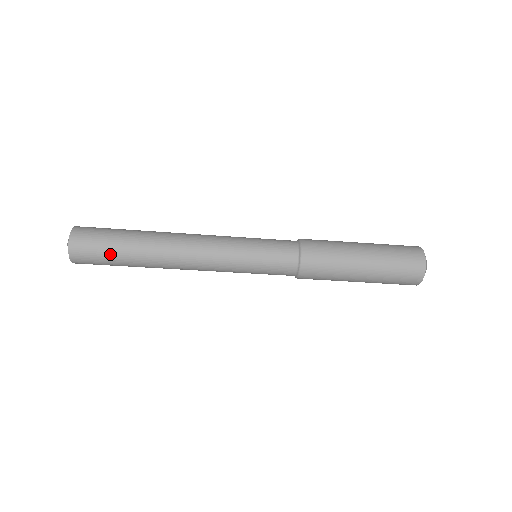
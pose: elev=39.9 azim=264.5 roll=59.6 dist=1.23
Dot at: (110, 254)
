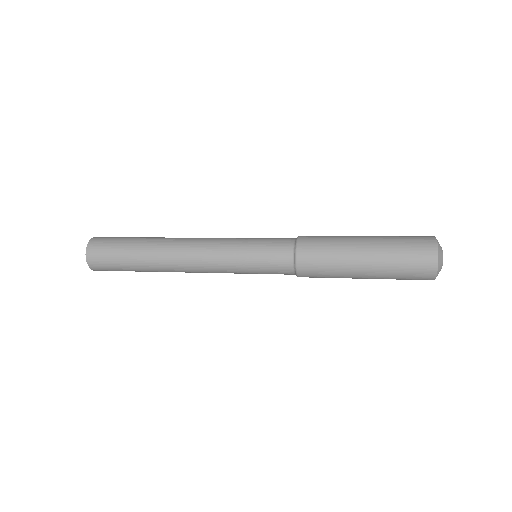
Dot at: occluded
